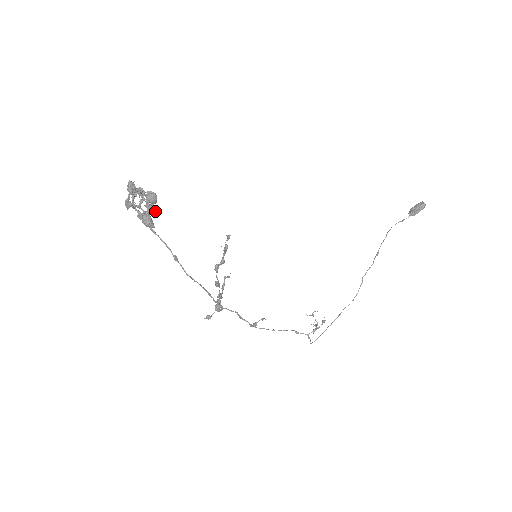
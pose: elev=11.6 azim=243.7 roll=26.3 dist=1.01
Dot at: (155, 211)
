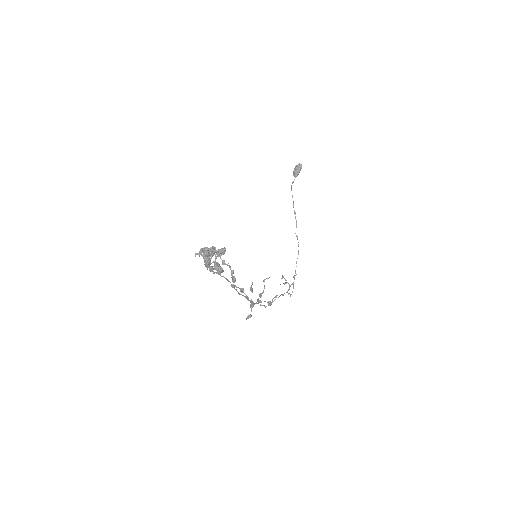
Dot at: occluded
